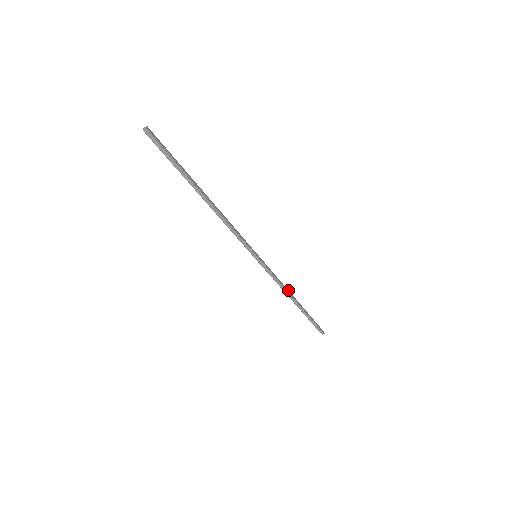
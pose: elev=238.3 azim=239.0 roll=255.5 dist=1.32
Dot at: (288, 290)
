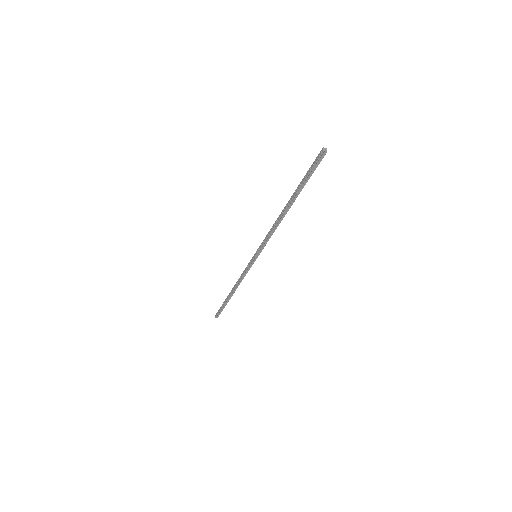
Dot at: (238, 283)
